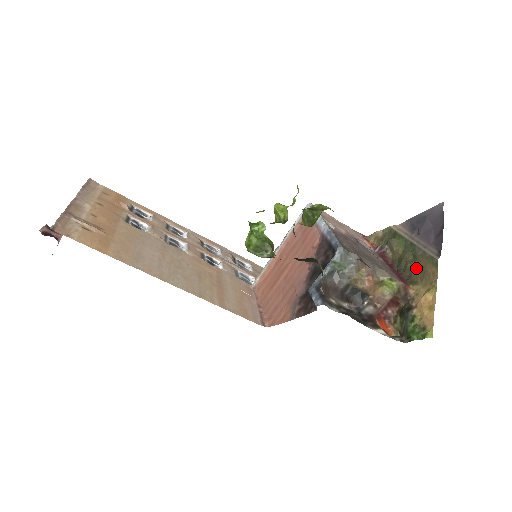
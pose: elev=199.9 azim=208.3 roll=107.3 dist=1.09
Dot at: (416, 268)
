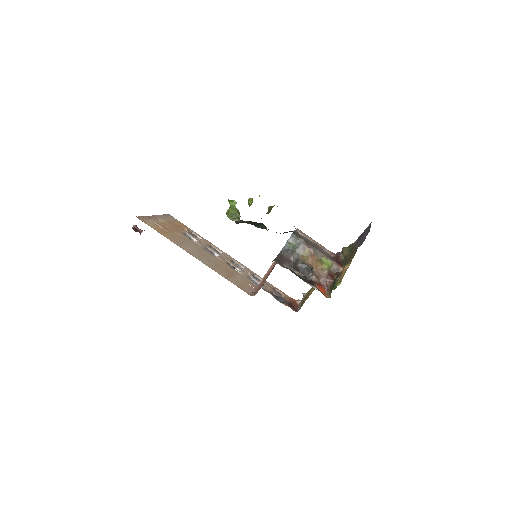
Dot at: (349, 257)
